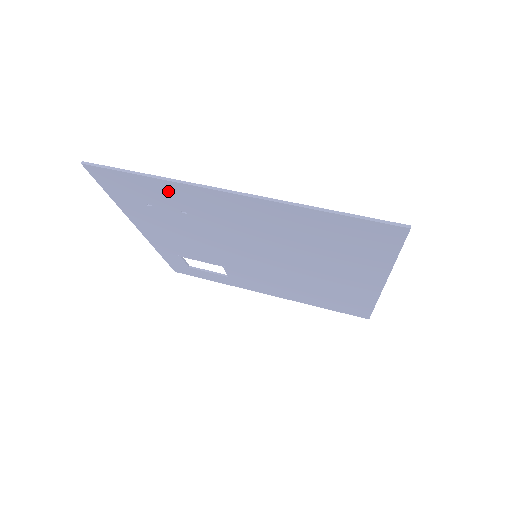
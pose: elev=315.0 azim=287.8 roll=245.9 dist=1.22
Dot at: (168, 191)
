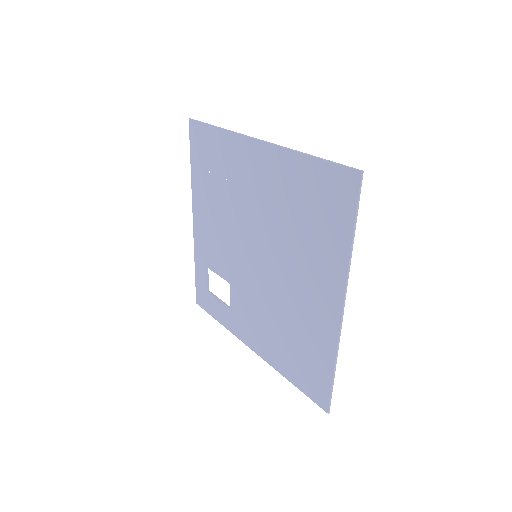
Dot at: (223, 146)
